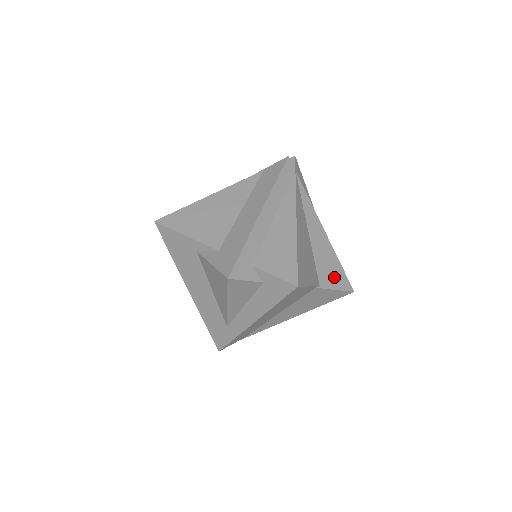
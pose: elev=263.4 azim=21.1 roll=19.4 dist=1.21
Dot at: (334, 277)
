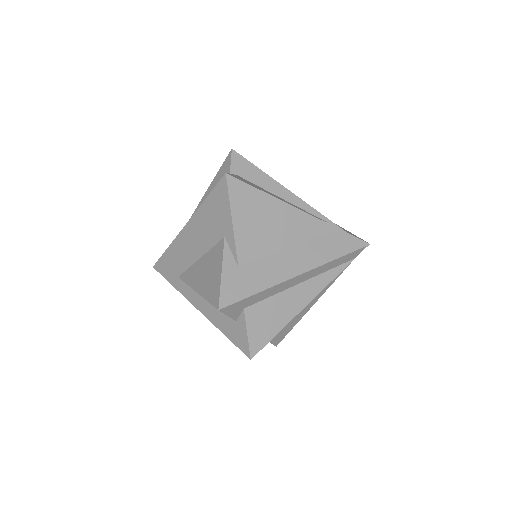
Dot at: (278, 334)
